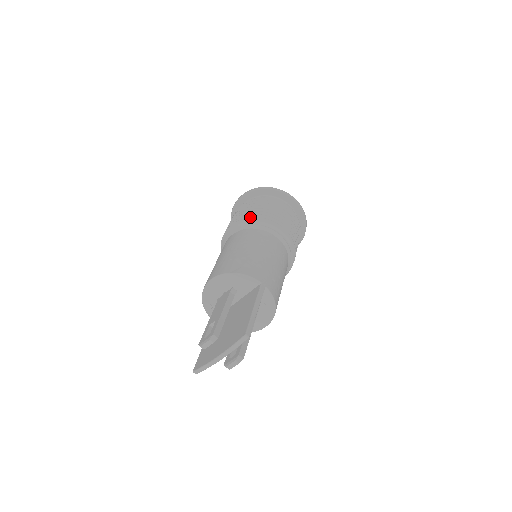
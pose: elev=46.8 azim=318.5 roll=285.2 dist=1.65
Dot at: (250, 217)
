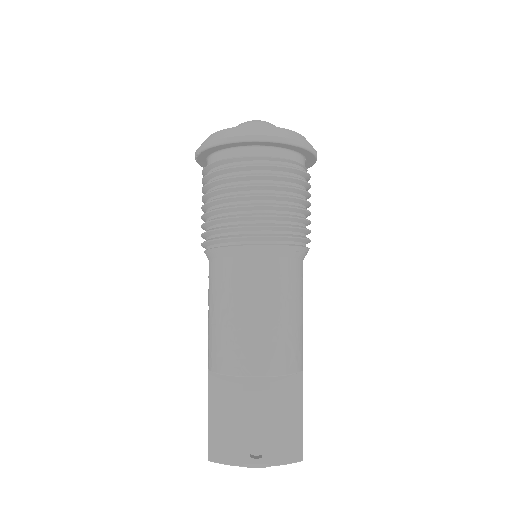
Dot at: (292, 237)
